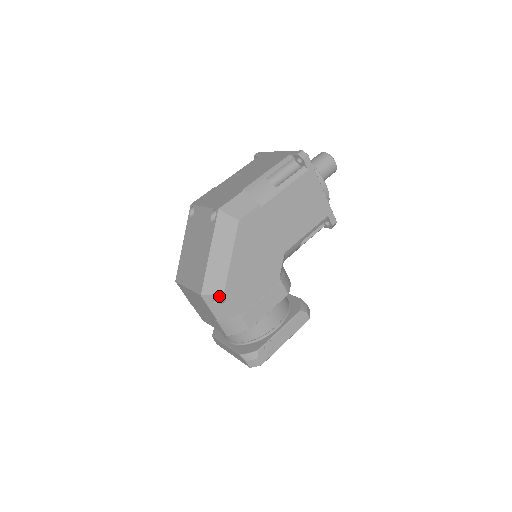
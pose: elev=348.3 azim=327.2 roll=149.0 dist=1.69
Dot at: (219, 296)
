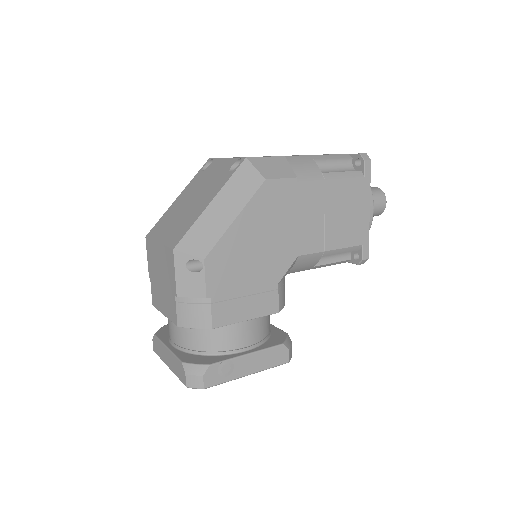
Dot at: (196, 263)
